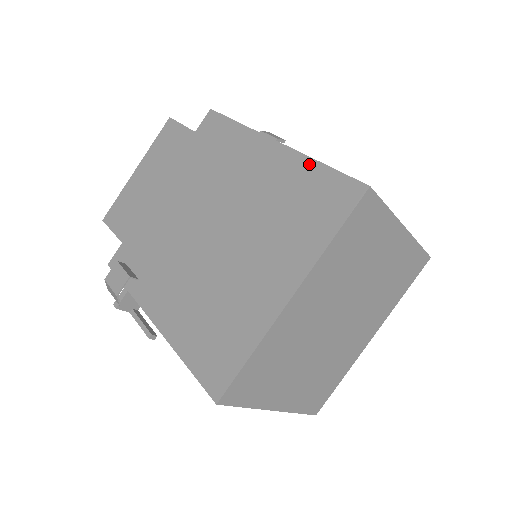
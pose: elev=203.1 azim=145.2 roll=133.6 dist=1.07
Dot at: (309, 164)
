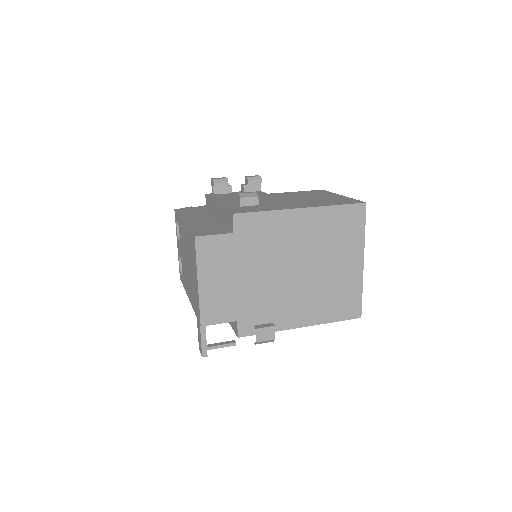
Dot at: (332, 209)
